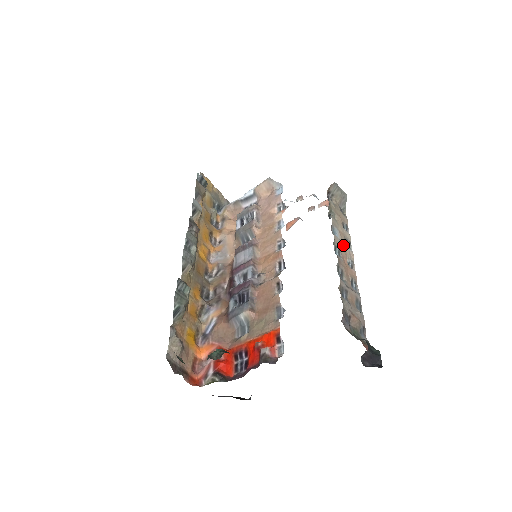
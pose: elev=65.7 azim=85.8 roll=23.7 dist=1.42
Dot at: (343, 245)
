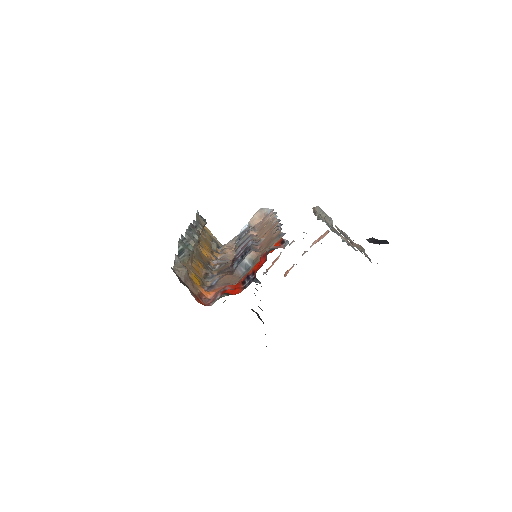
Dot at: occluded
